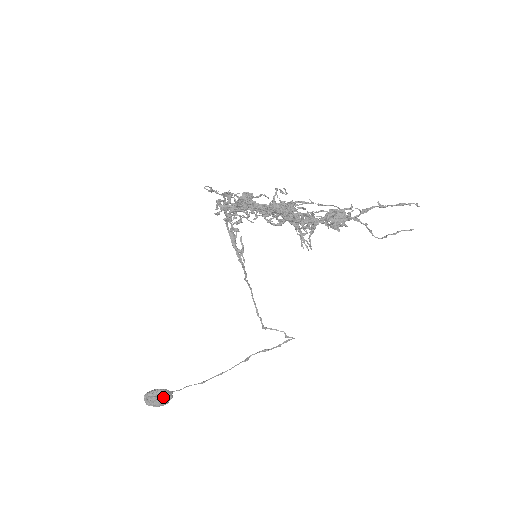
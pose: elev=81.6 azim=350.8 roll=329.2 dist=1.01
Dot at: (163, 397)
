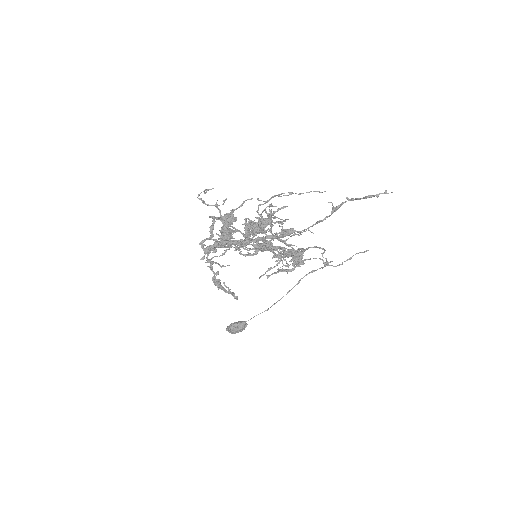
Dot at: (239, 328)
